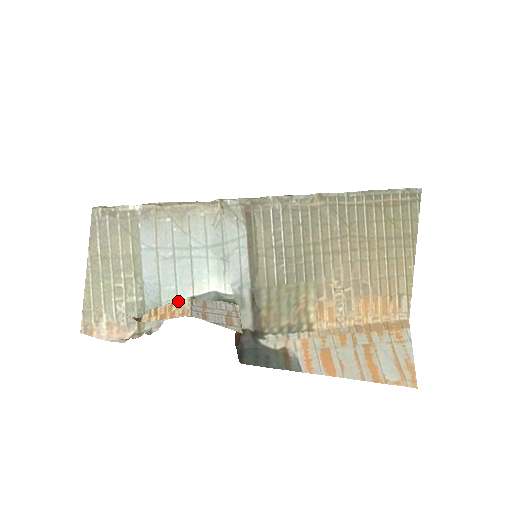
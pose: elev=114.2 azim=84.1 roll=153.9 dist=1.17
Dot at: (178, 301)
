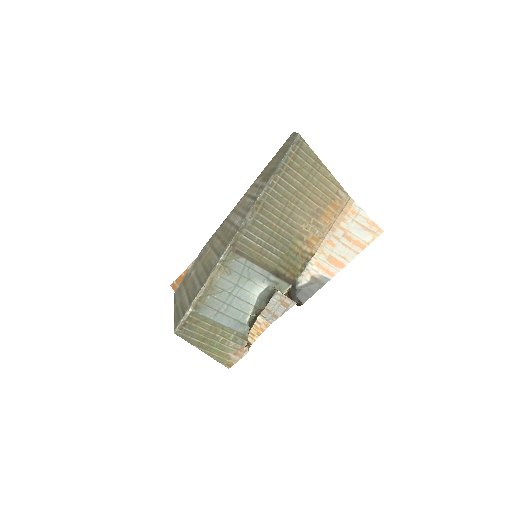
Dot at: (256, 321)
